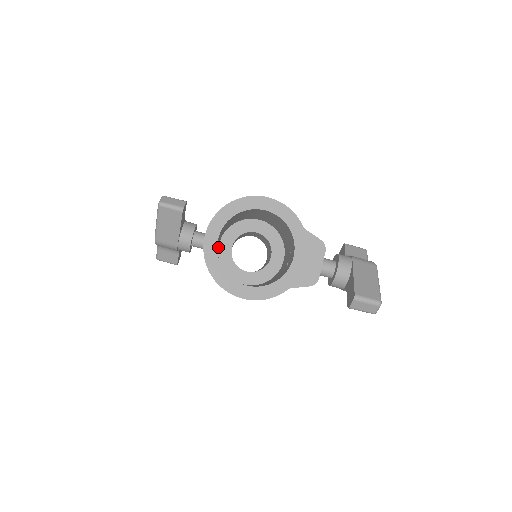
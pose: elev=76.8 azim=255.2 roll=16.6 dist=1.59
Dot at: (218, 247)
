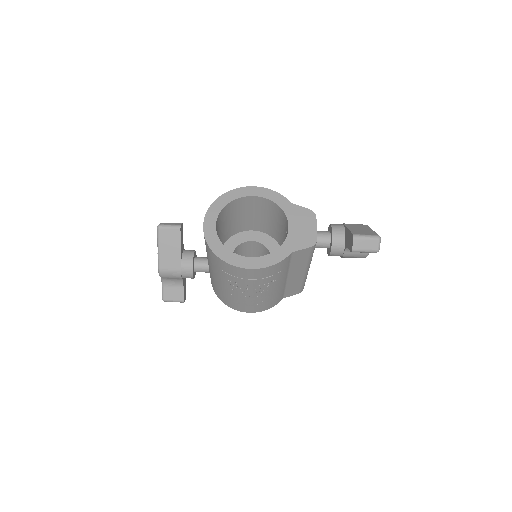
Dot at: occluded
